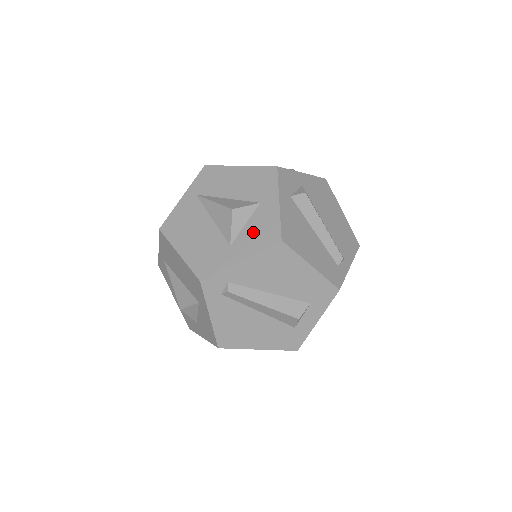
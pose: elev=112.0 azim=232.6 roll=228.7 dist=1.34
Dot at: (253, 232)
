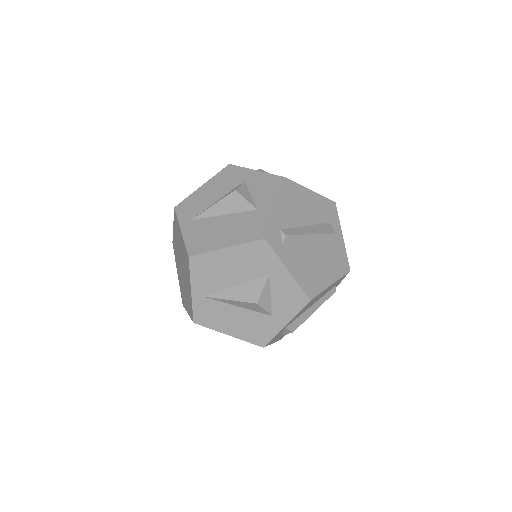
Dot at: (262, 192)
